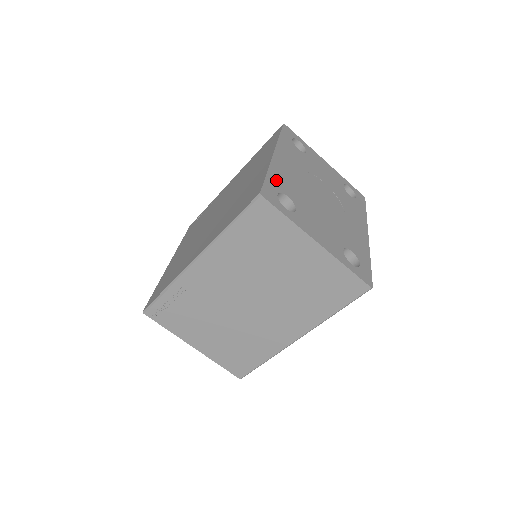
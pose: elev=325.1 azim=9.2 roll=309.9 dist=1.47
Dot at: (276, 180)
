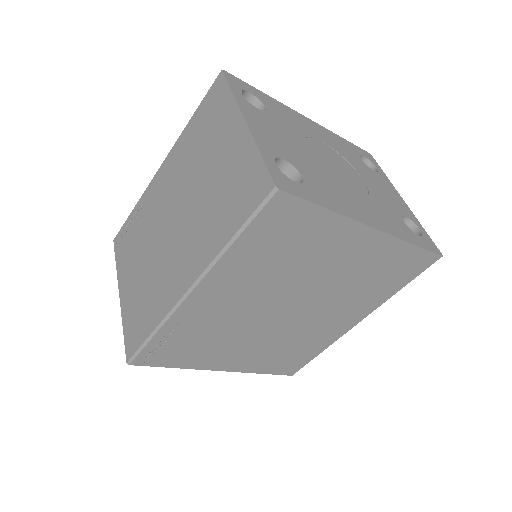
Dot at: (269, 101)
